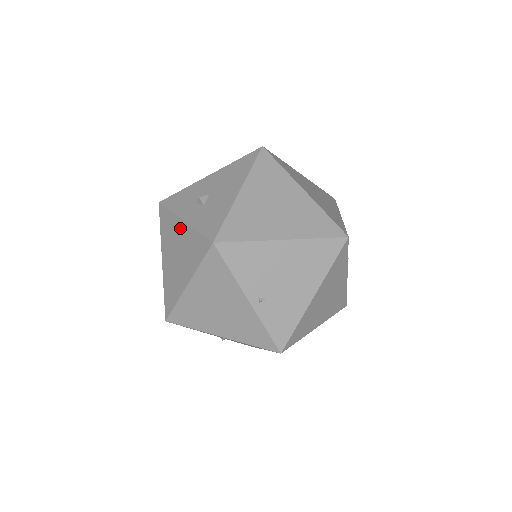
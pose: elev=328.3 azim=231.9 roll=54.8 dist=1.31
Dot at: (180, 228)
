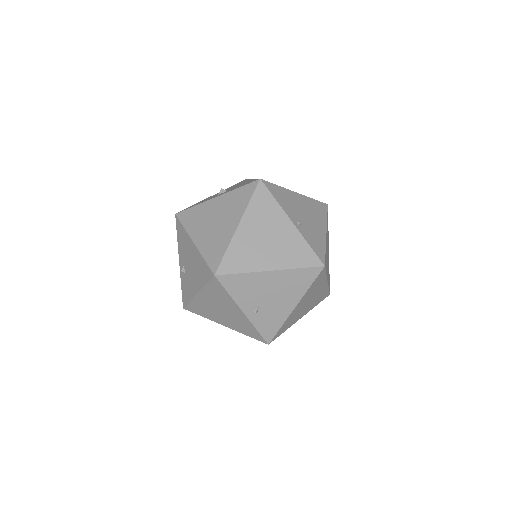
Dot at: (214, 203)
